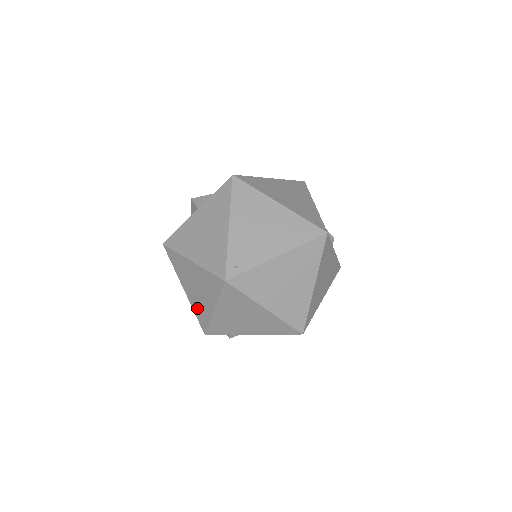
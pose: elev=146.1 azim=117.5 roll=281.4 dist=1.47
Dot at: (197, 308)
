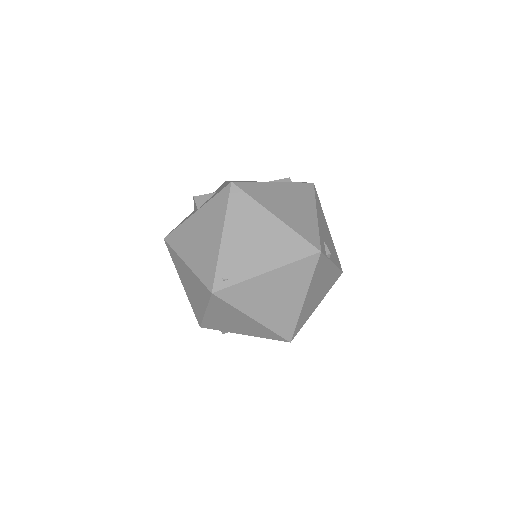
Dot at: (193, 304)
